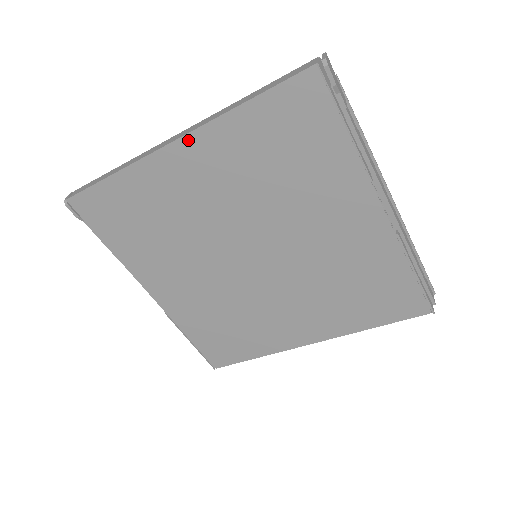
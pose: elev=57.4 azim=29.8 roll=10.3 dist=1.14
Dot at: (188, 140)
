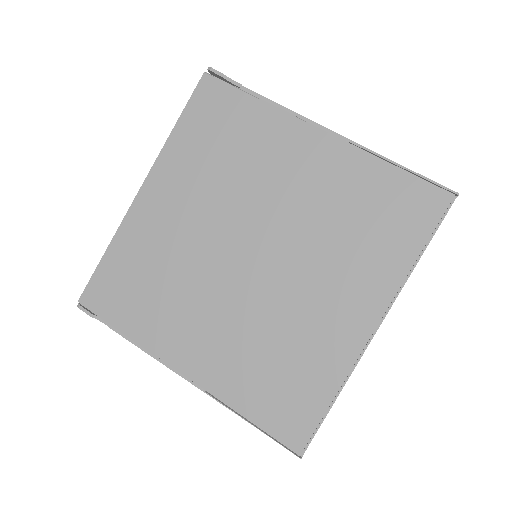
Dot at: (150, 180)
